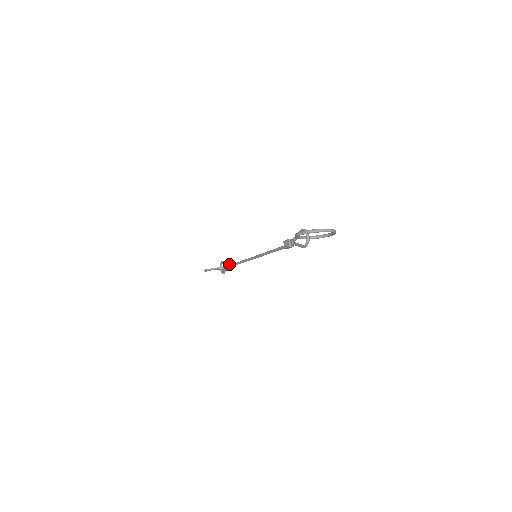
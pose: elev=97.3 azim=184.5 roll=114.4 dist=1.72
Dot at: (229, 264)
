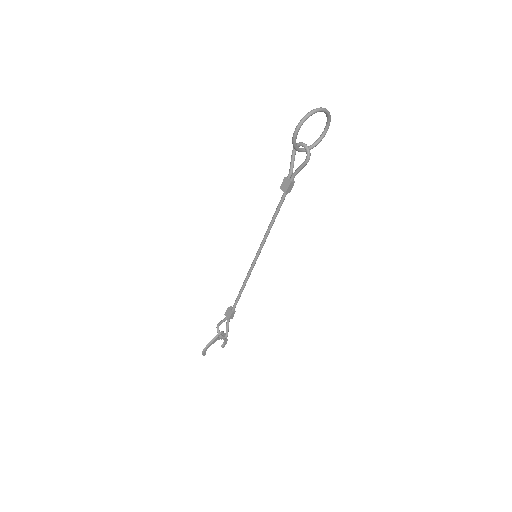
Dot at: (228, 311)
